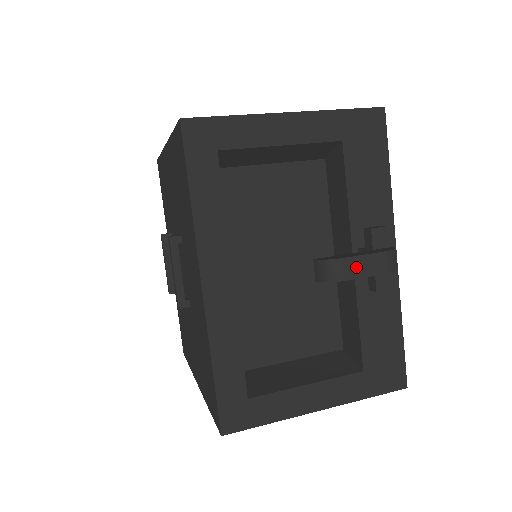
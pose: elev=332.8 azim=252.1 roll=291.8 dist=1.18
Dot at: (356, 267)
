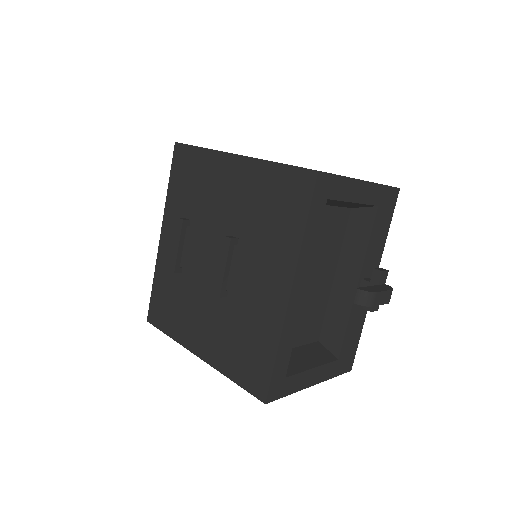
Dot at: (379, 298)
